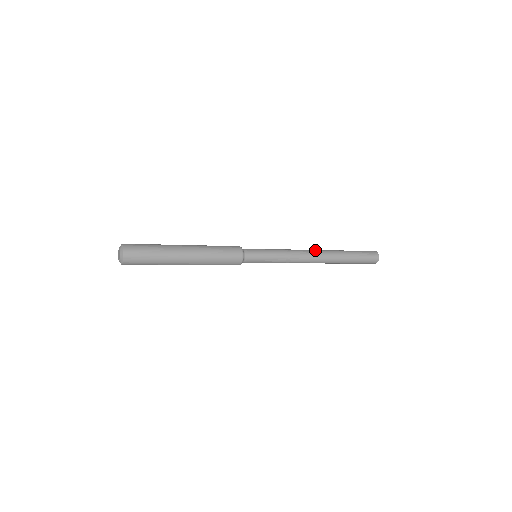
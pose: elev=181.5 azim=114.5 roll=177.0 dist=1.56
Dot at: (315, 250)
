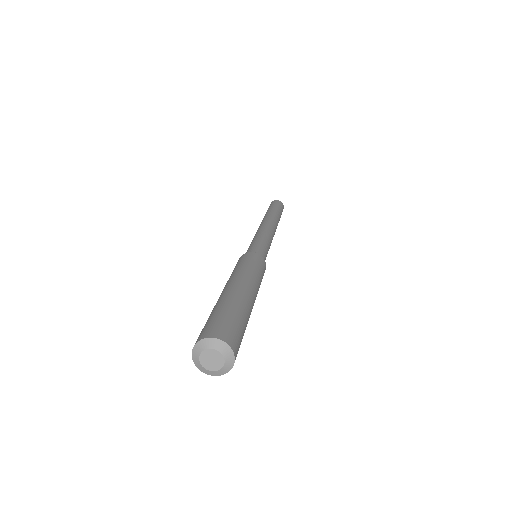
Dot at: (275, 225)
